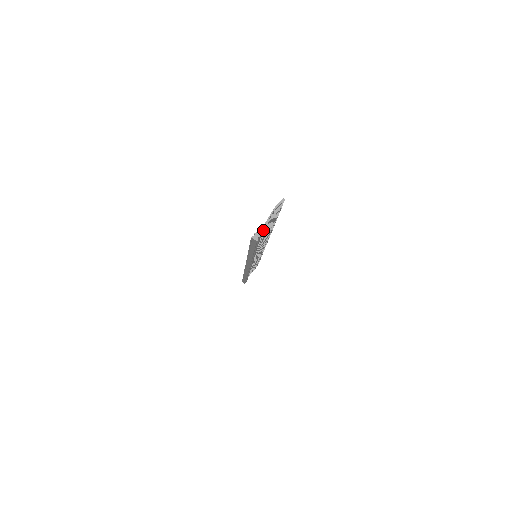
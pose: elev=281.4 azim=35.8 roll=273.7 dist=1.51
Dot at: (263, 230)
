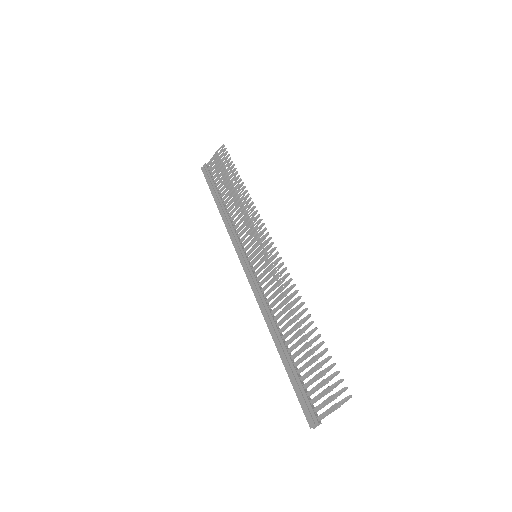
Dot at: (319, 406)
